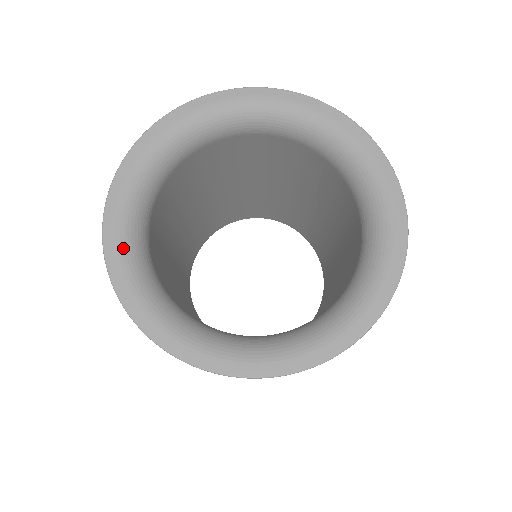
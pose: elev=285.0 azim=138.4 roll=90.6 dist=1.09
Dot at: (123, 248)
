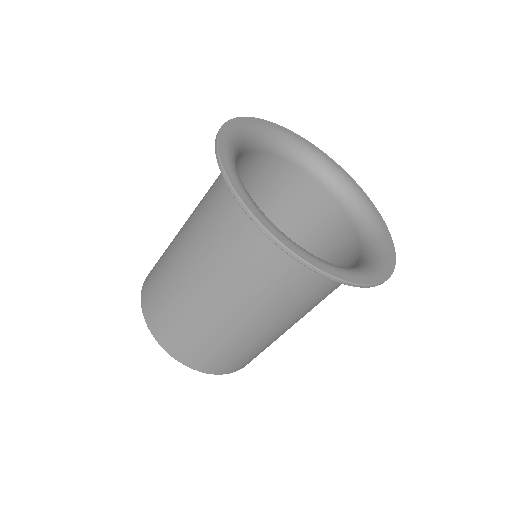
Dot at: (244, 189)
